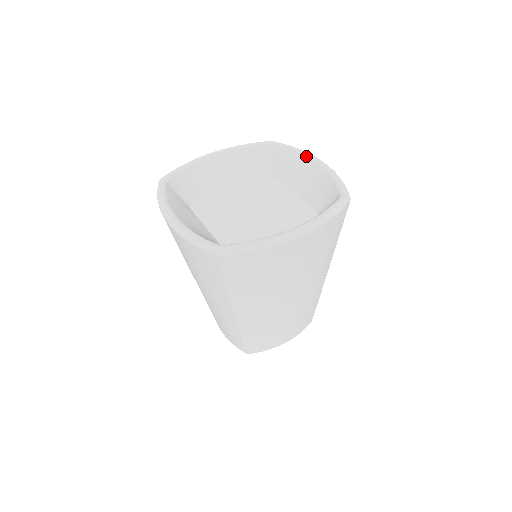
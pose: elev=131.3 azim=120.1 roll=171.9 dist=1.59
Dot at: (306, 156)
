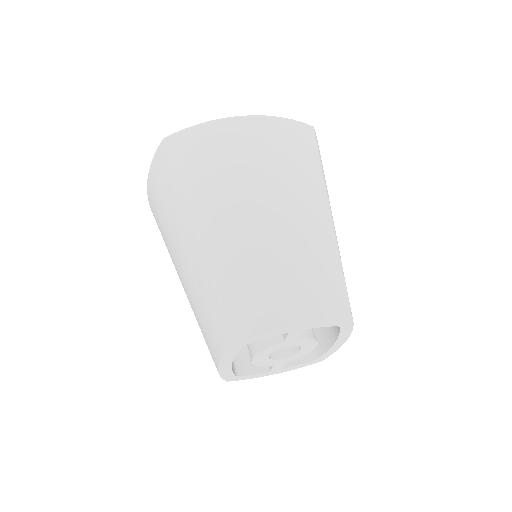
Dot at: occluded
